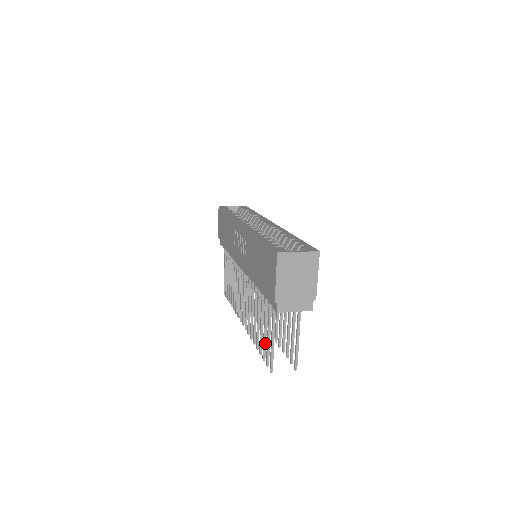
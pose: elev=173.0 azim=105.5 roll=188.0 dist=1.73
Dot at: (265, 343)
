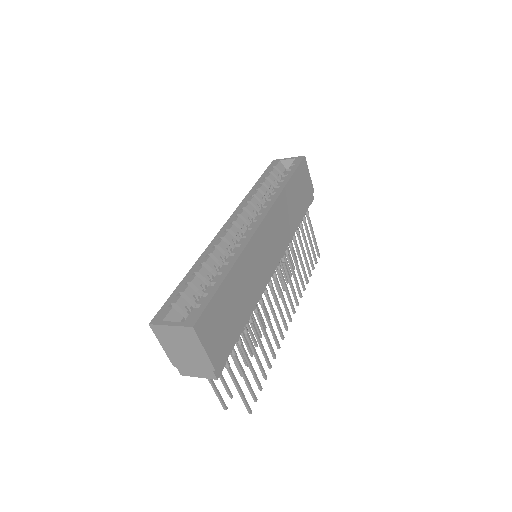
Dot at: occluded
